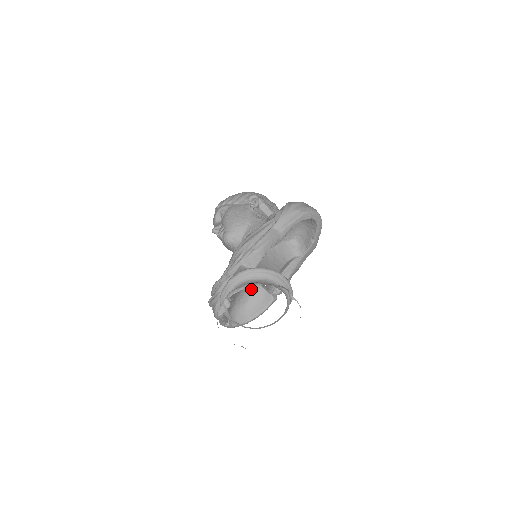
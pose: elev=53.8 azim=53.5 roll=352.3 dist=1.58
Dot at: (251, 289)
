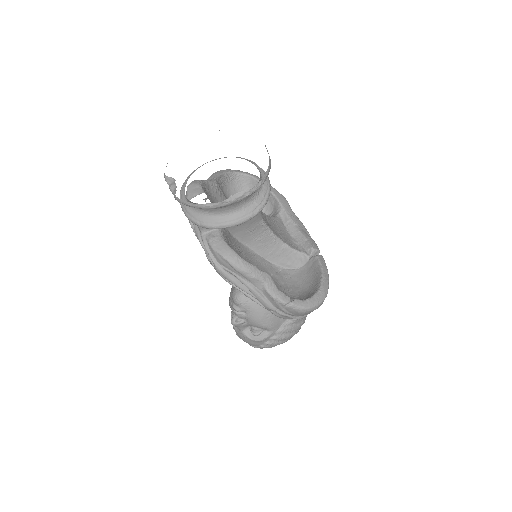
Dot at: (291, 279)
